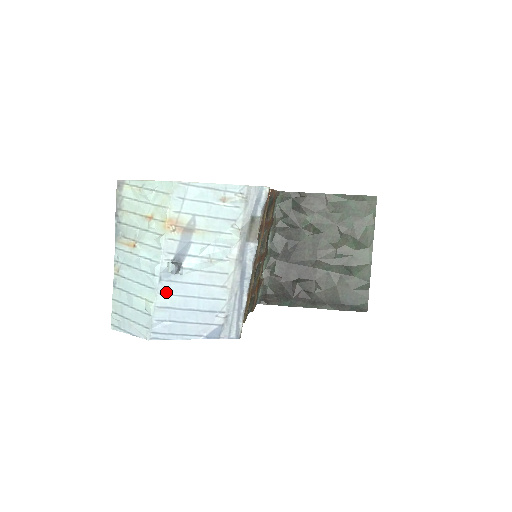
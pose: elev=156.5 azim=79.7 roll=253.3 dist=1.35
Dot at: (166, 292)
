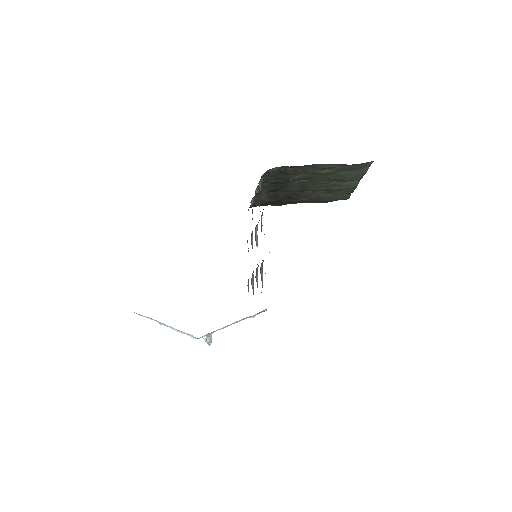
Dot at: occluded
